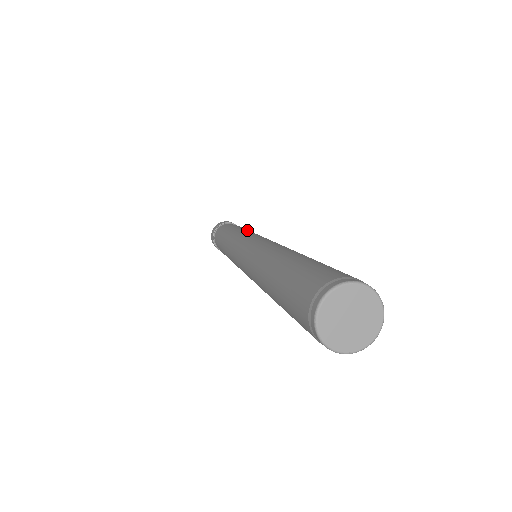
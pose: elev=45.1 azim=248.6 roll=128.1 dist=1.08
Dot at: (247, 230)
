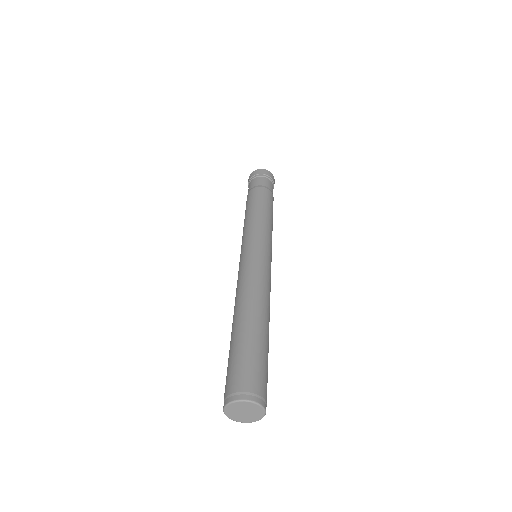
Dot at: (261, 216)
